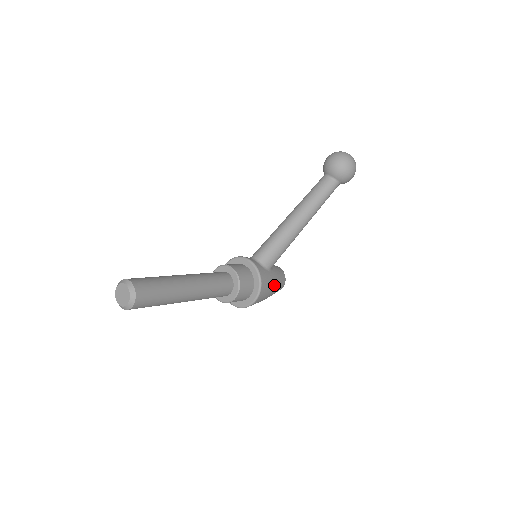
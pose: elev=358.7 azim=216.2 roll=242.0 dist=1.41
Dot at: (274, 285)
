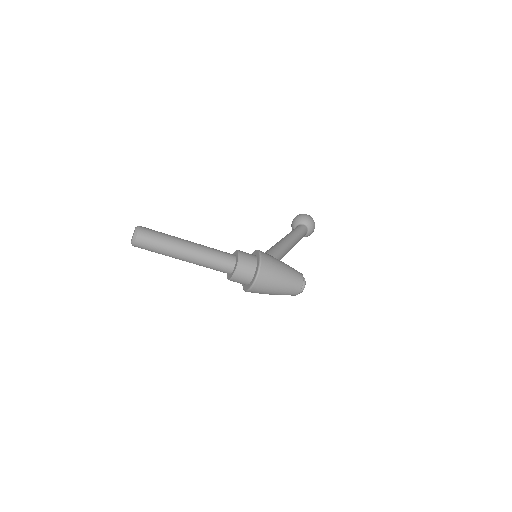
Dot at: (281, 262)
